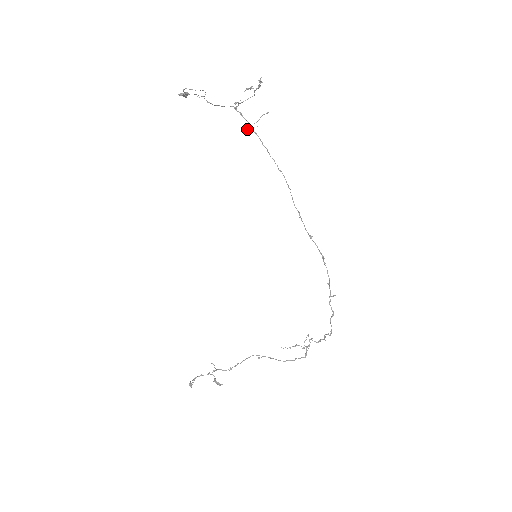
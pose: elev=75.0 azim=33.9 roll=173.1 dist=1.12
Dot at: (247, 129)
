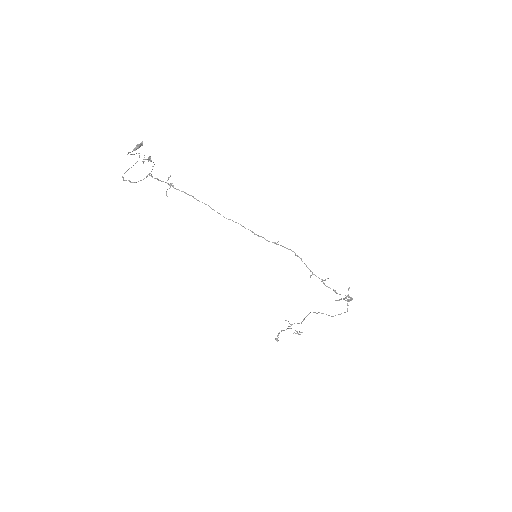
Dot at: (166, 193)
